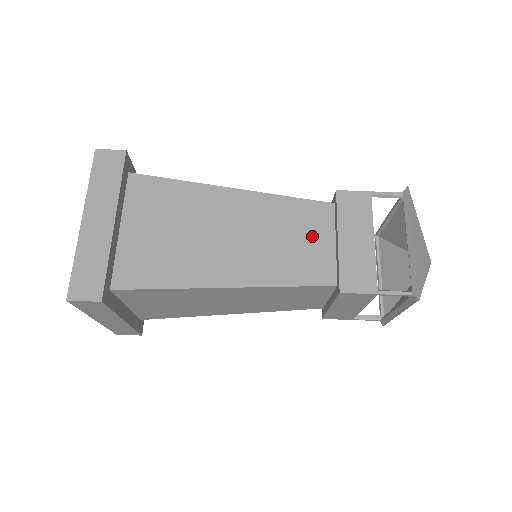
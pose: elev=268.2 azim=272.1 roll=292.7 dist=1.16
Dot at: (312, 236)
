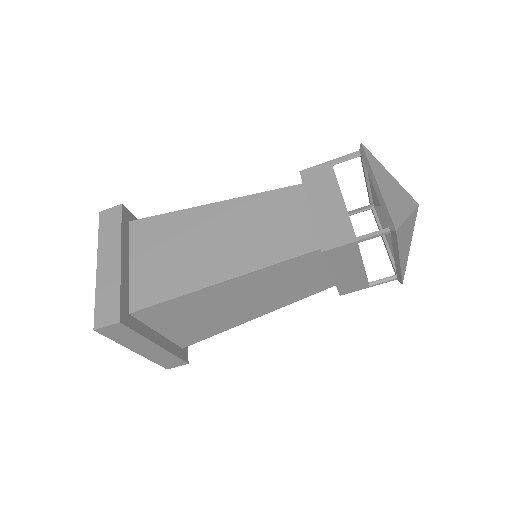
Dot at: (308, 274)
